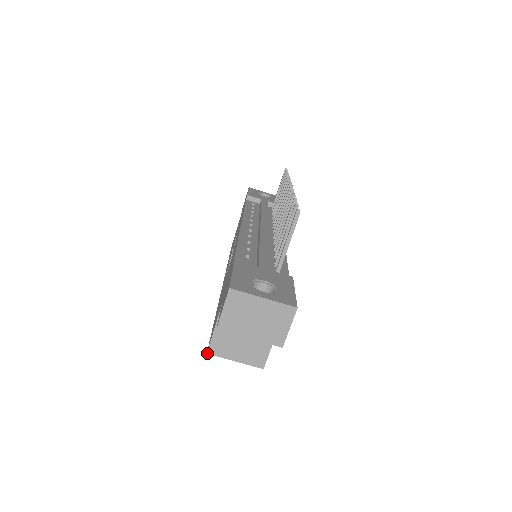
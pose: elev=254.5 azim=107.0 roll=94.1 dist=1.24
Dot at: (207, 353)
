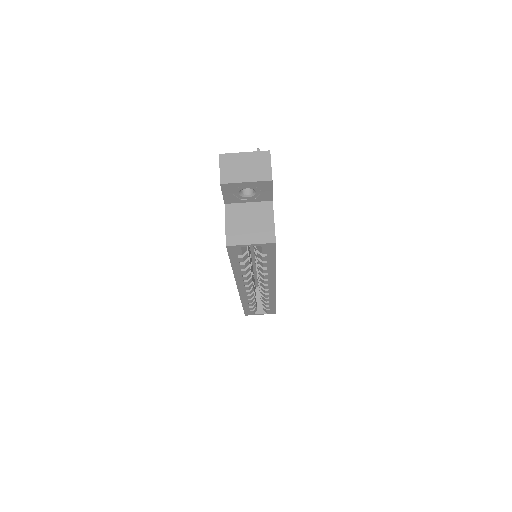
Dot at: (226, 246)
